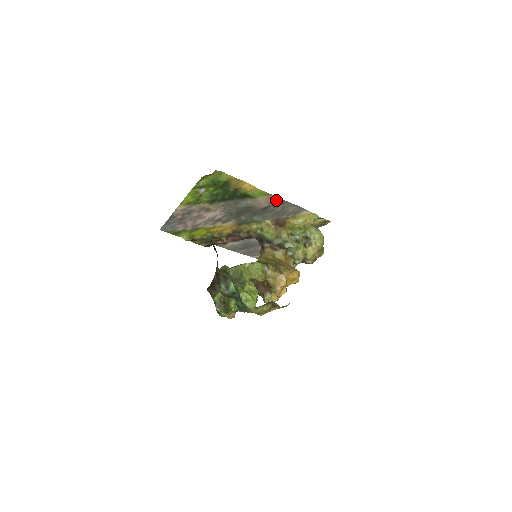
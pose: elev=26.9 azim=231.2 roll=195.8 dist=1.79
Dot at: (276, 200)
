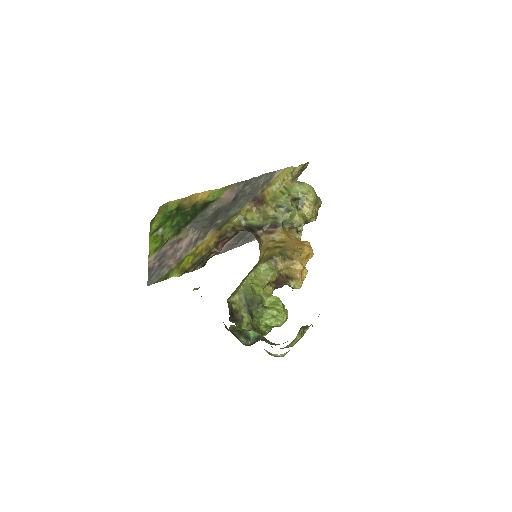
Dot at: (240, 185)
